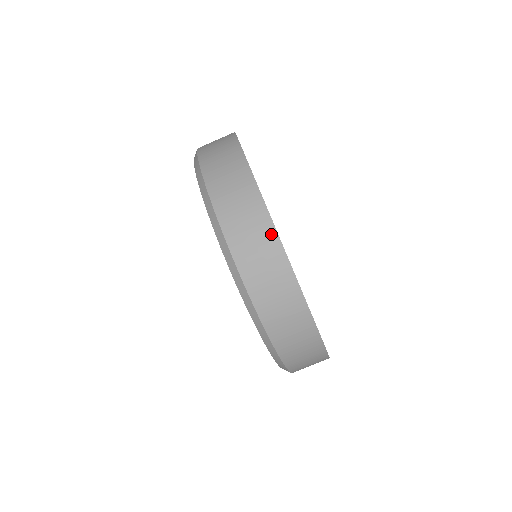
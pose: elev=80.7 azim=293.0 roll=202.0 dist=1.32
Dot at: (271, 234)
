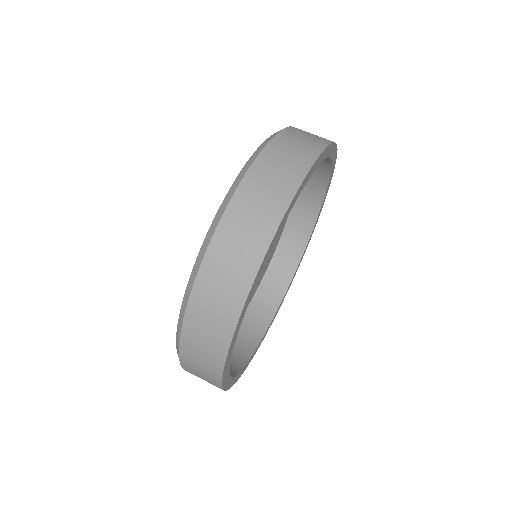
Dot at: (250, 273)
